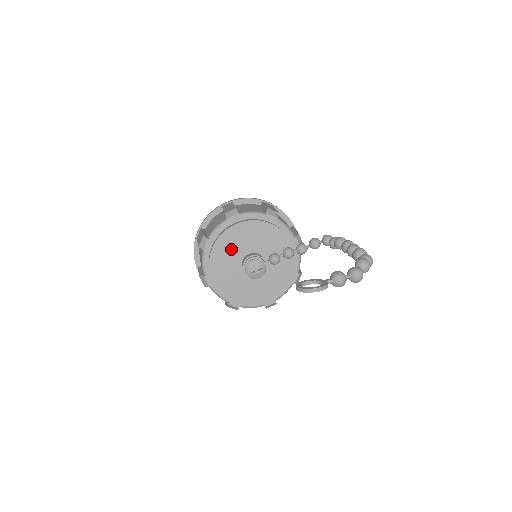
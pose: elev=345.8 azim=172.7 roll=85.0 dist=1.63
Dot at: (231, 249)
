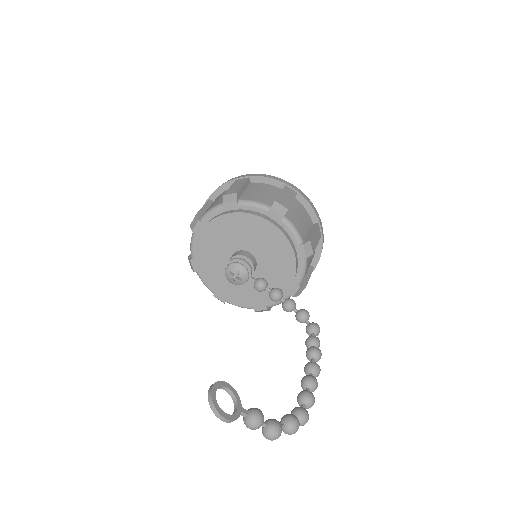
Dot at: (242, 232)
